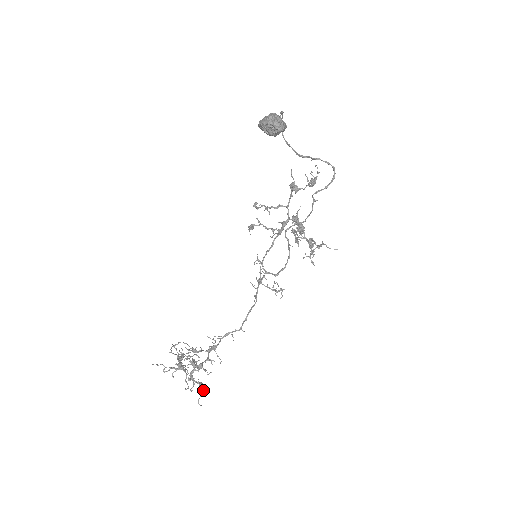
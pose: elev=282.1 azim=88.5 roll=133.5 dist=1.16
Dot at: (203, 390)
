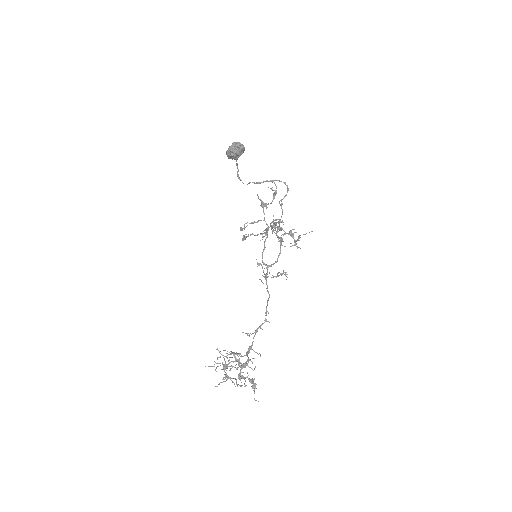
Dot at: (254, 386)
